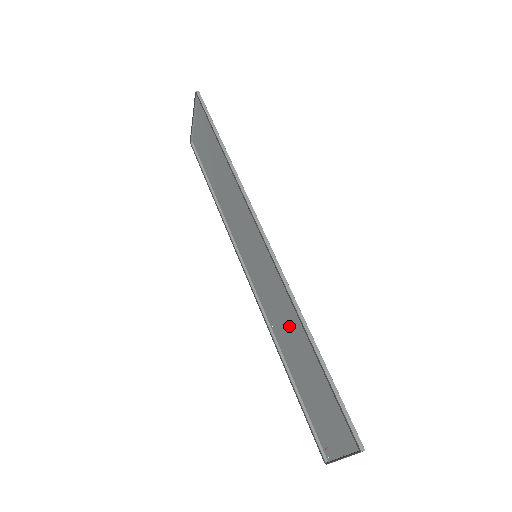
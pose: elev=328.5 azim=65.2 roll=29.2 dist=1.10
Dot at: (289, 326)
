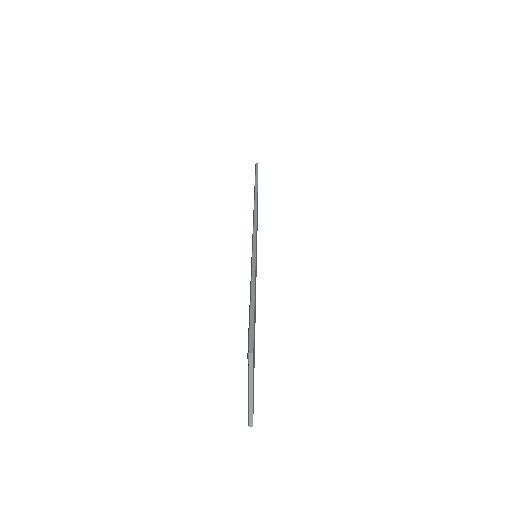
Dot at: (255, 295)
